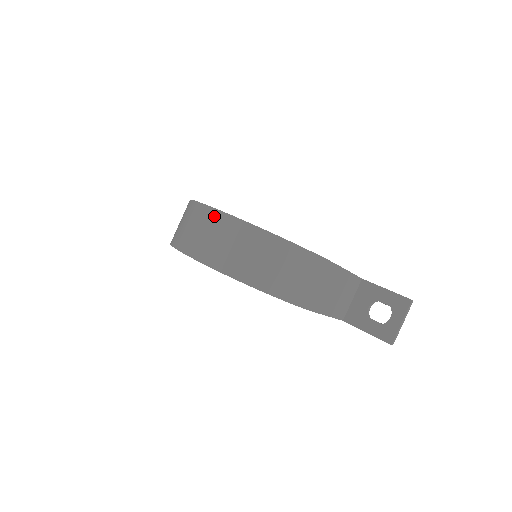
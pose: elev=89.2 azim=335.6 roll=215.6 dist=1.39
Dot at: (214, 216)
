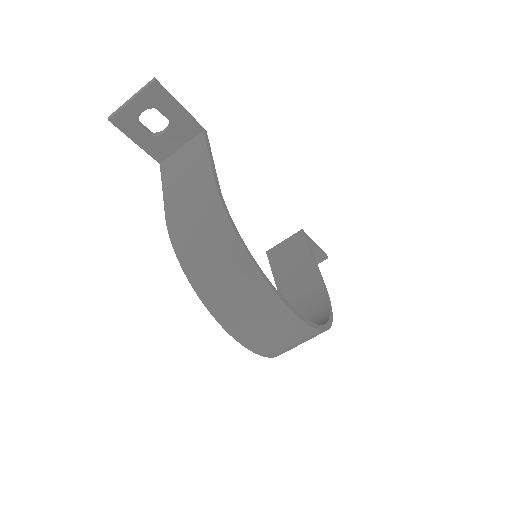
Dot at: (299, 328)
